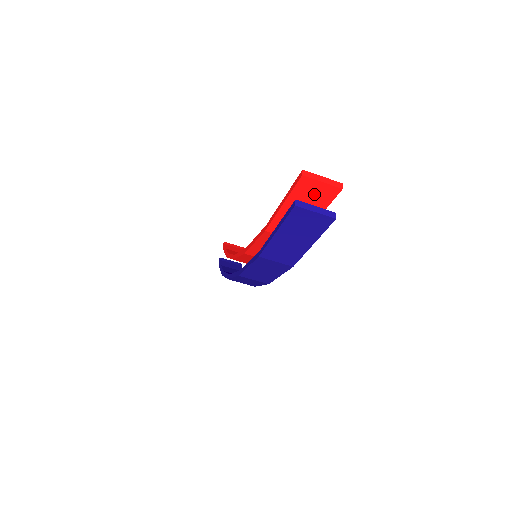
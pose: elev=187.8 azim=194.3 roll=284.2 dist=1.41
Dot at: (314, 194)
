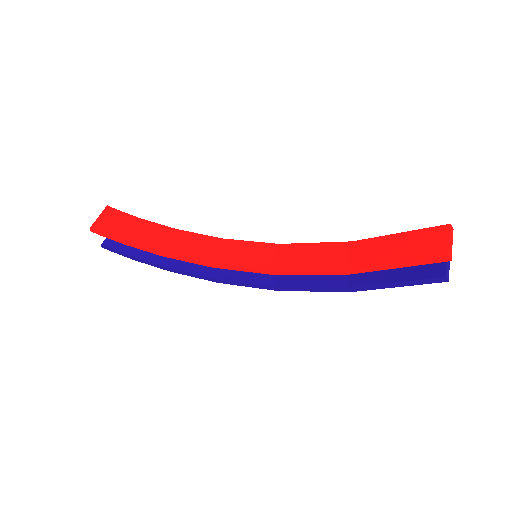
Dot at: occluded
